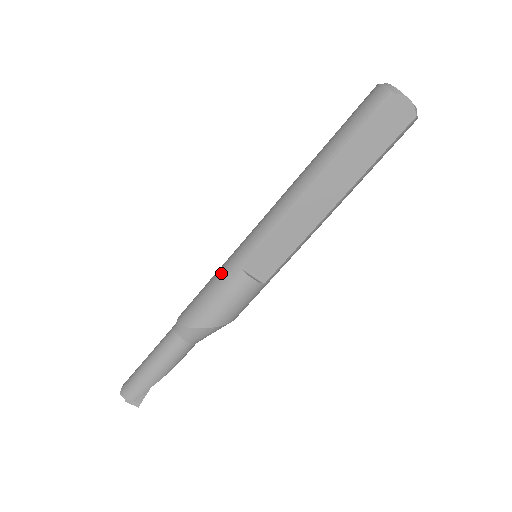
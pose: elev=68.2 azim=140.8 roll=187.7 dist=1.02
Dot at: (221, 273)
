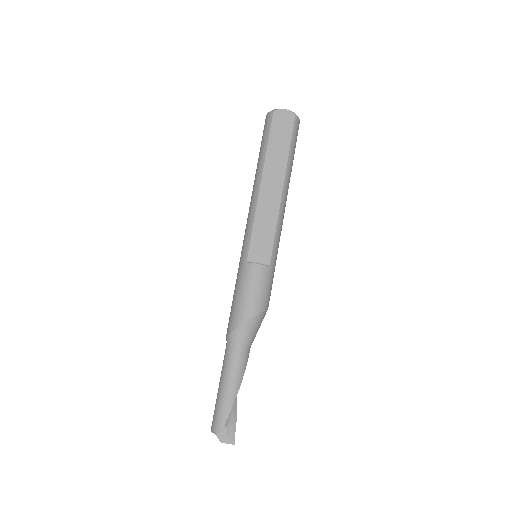
Dot at: (237, 278)
